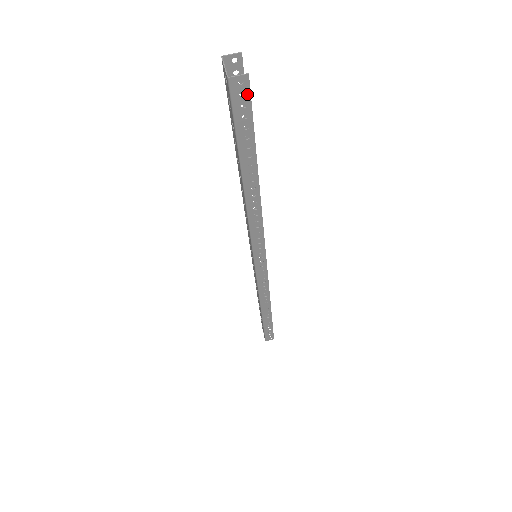
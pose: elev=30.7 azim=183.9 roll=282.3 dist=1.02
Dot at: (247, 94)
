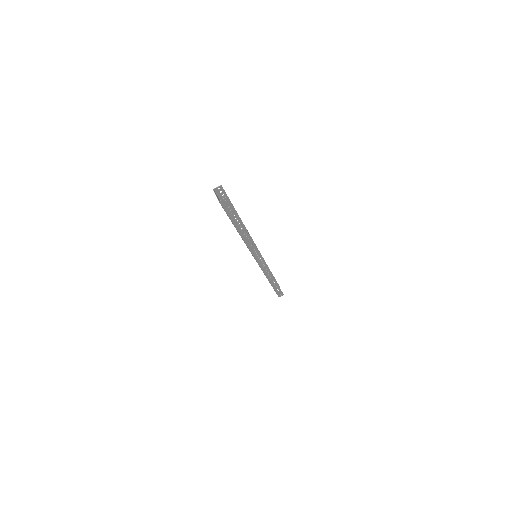
Dot at: (229, 203)
